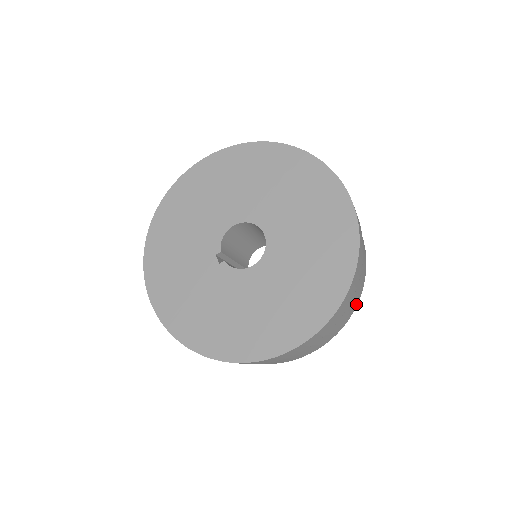
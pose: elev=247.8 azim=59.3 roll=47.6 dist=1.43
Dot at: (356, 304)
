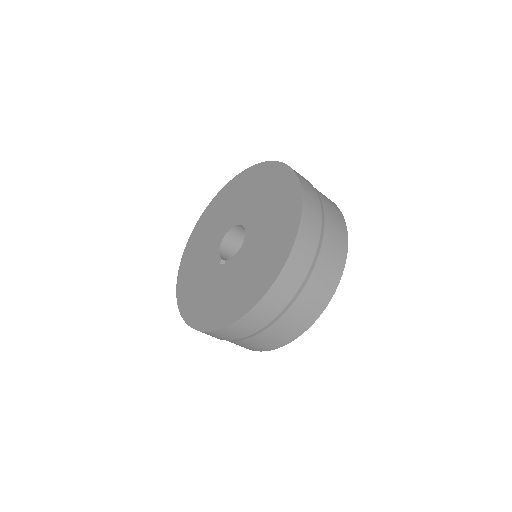
Dot at: (343, 224)
